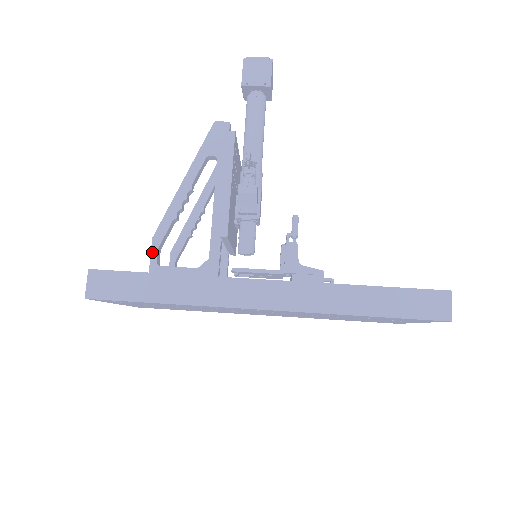
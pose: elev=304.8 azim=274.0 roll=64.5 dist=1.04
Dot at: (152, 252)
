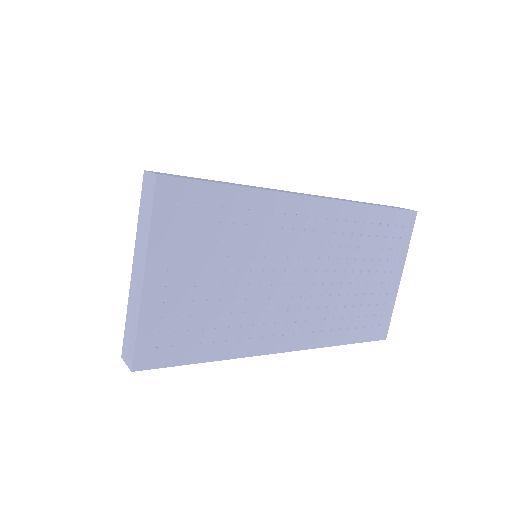
Dot at: occluded
